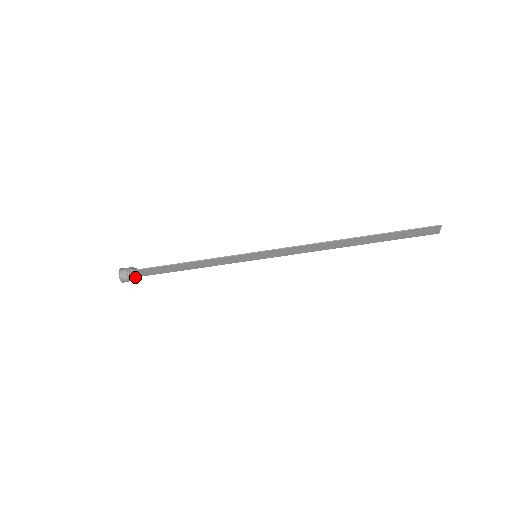
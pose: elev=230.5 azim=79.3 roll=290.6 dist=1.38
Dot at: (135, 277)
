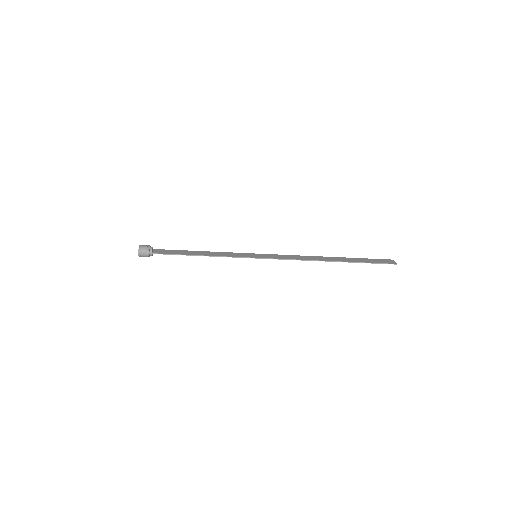
Dot at: occluded
